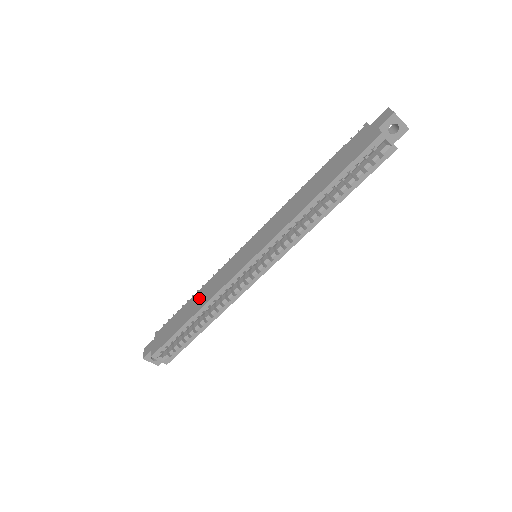
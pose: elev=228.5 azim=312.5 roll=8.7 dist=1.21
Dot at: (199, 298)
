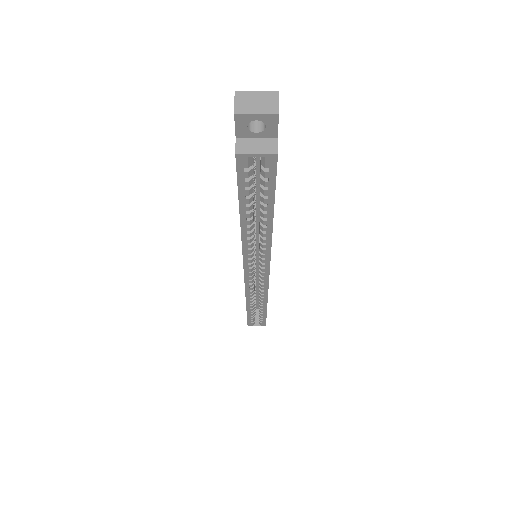
Dot at: occluded
